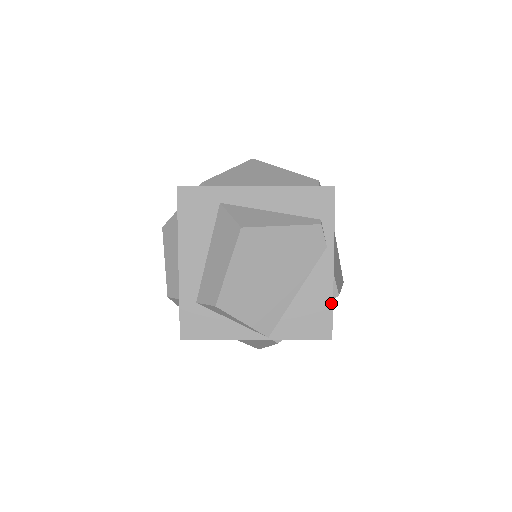
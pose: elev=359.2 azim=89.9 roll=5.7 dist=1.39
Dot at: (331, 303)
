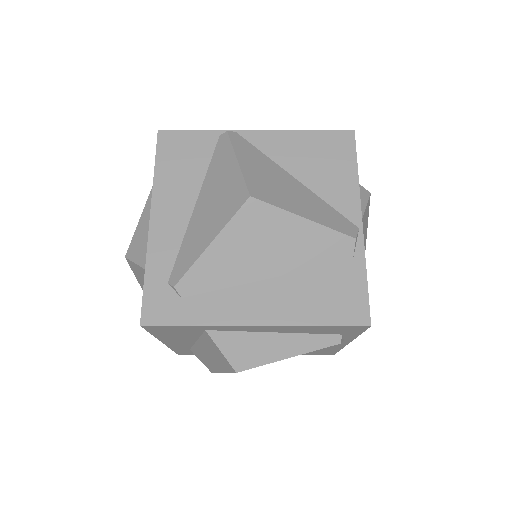
Dot at: (338, 350)
